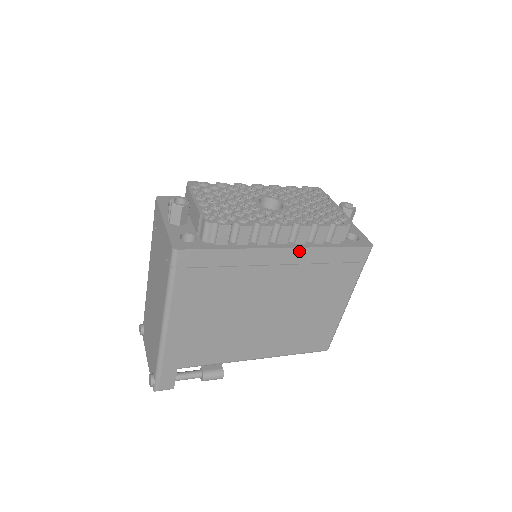
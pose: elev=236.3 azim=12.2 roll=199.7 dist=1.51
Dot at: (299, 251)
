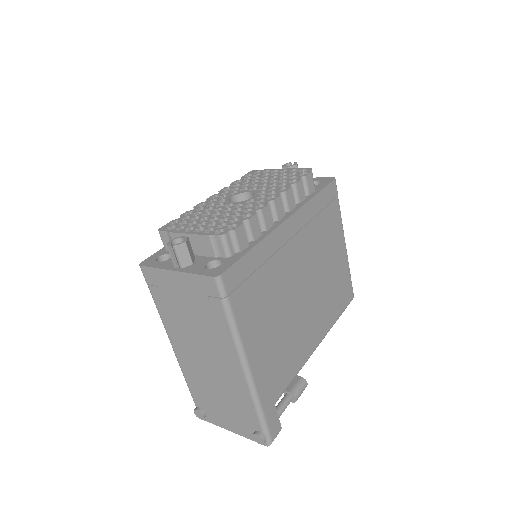
Dot at: (297, 215)
